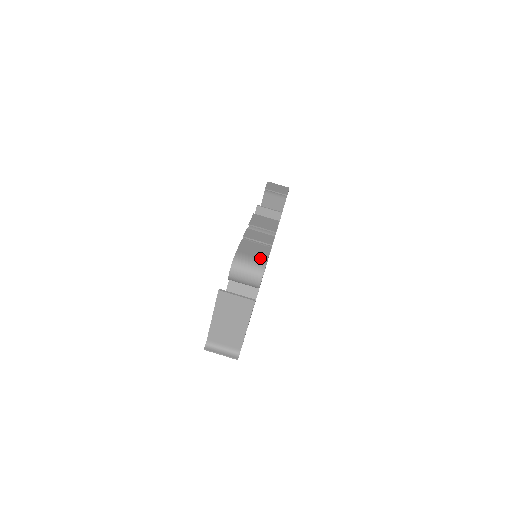
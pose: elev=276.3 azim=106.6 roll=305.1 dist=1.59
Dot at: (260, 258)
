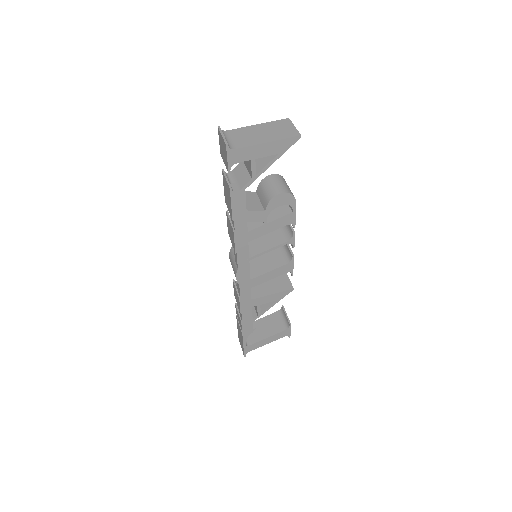
Dot at: occluded
